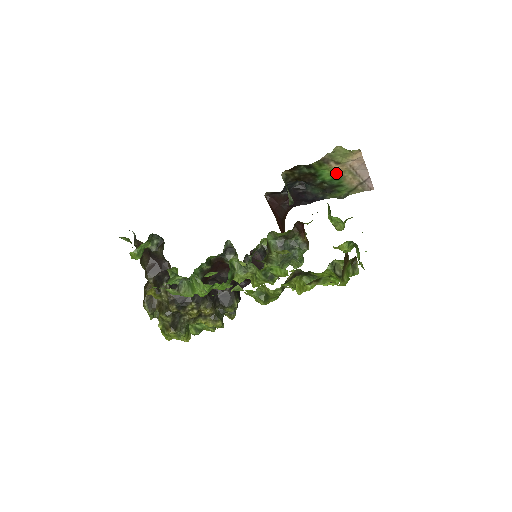
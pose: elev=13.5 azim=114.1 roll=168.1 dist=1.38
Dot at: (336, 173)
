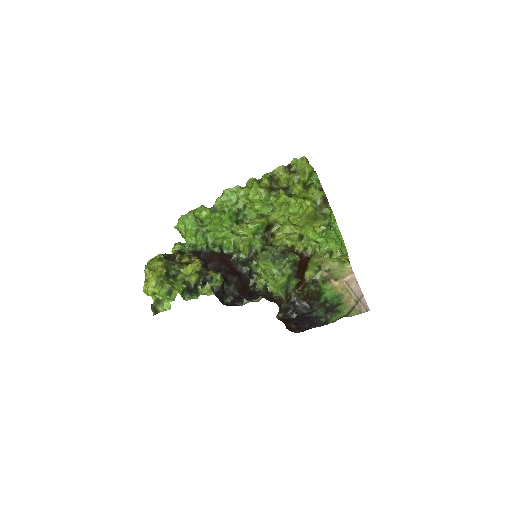
Dot at: (336, 291)
